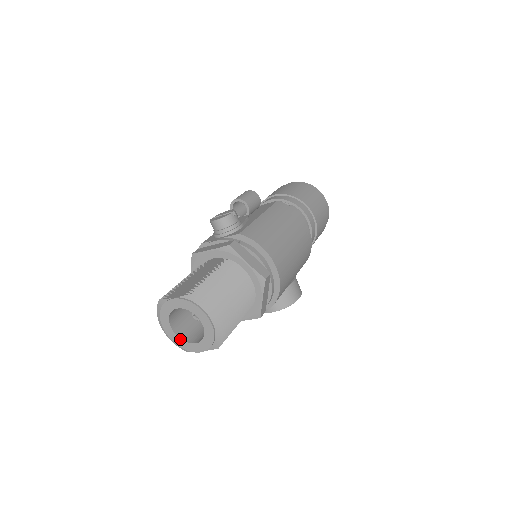
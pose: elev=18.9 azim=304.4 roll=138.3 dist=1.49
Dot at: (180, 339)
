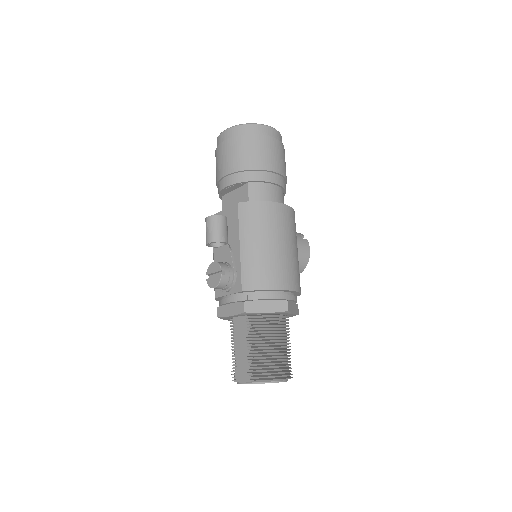
Dot at: occluded
